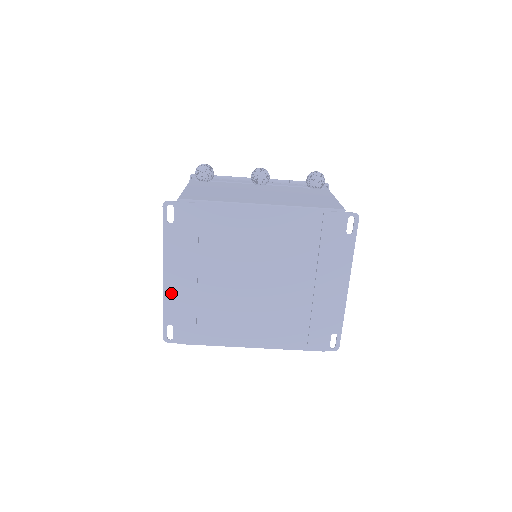
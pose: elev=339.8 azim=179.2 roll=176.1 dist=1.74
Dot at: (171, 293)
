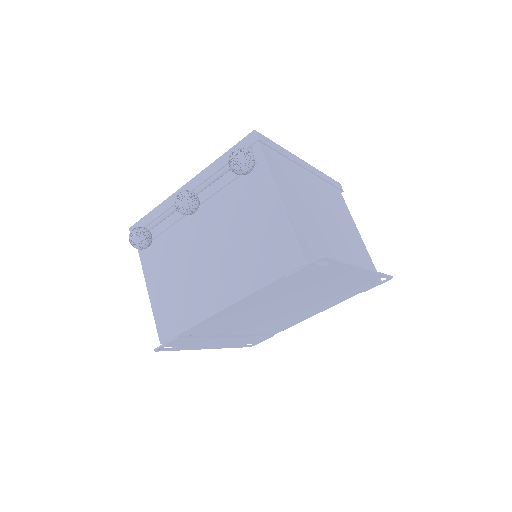
Dot at: (225, 346)
